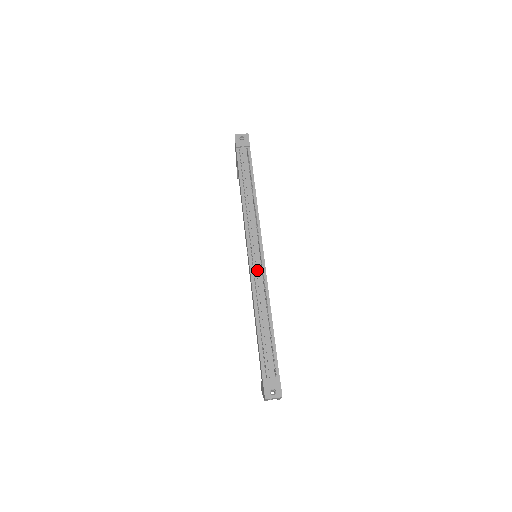
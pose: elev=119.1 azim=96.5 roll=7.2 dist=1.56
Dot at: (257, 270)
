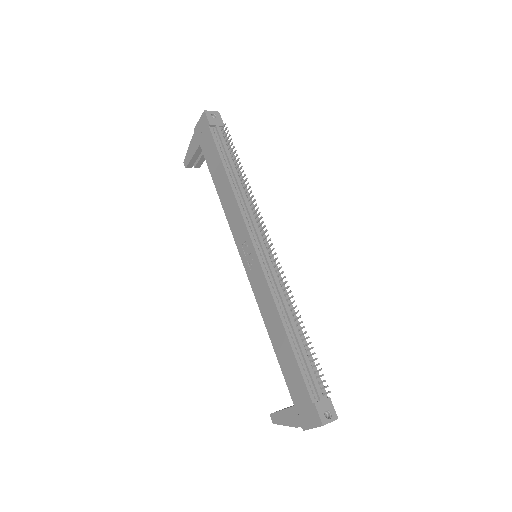
Dot at: (272, 271)
